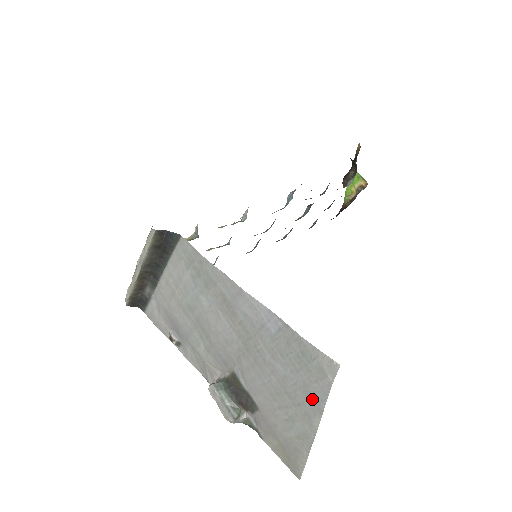
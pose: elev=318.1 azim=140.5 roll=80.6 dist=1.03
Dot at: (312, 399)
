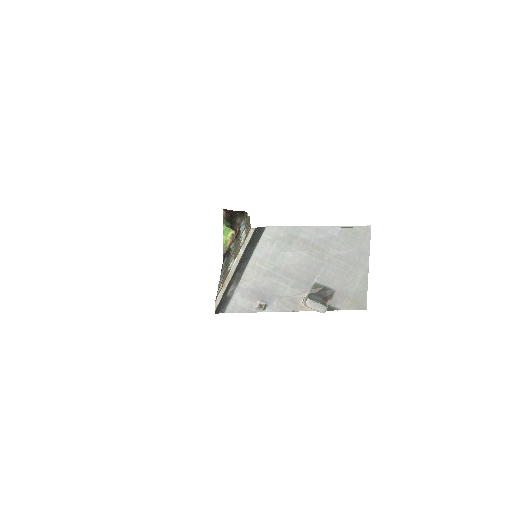
Dot at: (363, 253)
